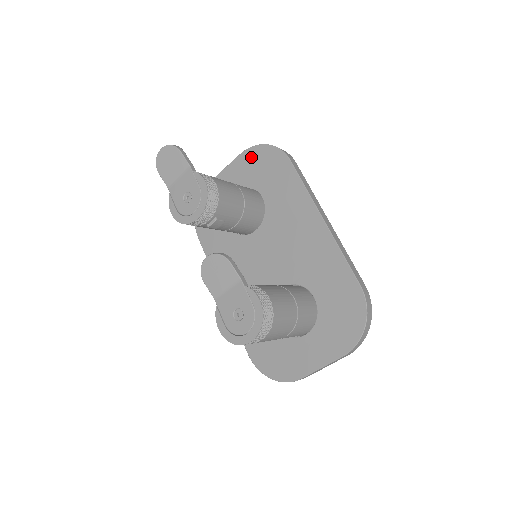
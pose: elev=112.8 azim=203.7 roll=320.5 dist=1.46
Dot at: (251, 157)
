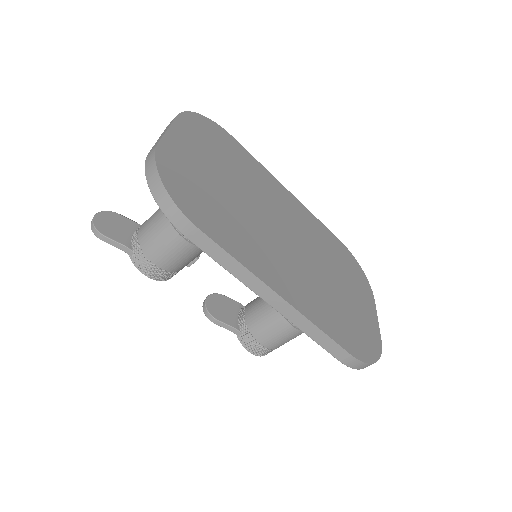
Dot at: occluded
